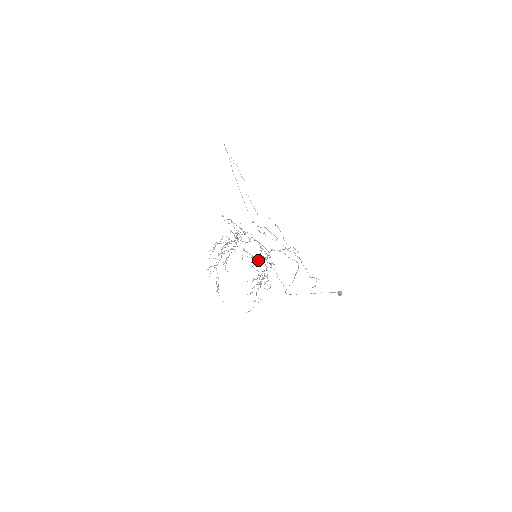
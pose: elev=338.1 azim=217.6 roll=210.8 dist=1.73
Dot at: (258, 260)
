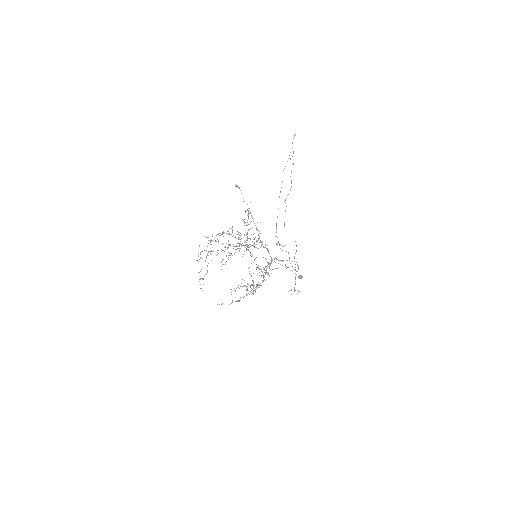
Dot at: (258, 267)
